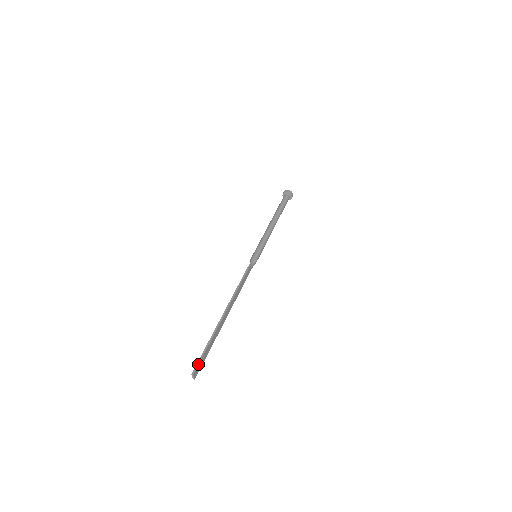
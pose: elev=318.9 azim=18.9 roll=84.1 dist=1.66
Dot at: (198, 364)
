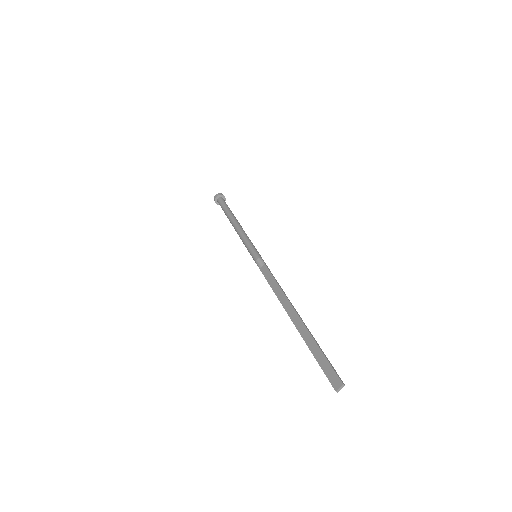
Dot at: occluded
